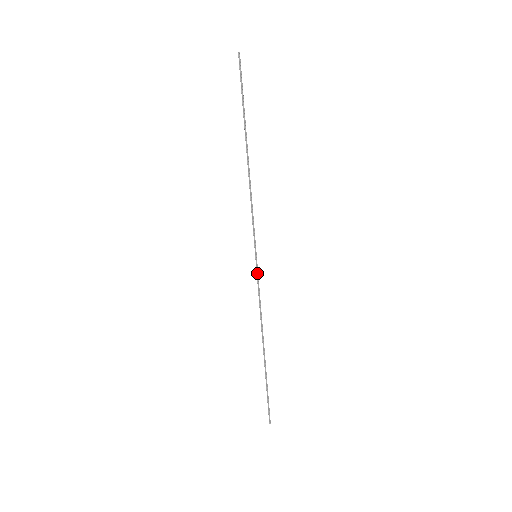
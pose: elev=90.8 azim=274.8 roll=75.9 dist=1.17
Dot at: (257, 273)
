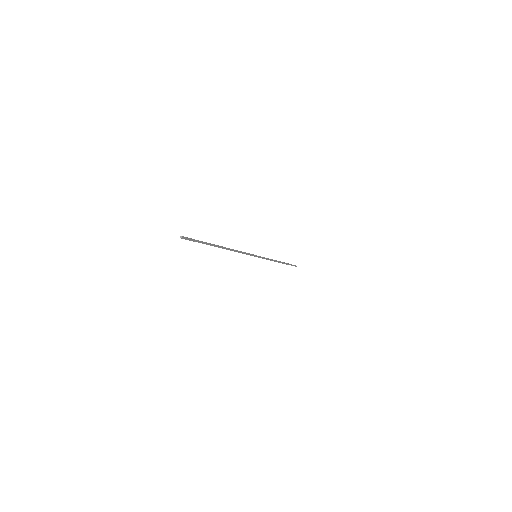
Dot at: occluded
